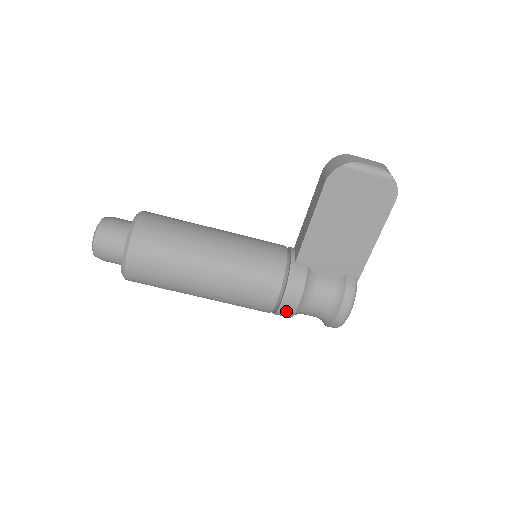
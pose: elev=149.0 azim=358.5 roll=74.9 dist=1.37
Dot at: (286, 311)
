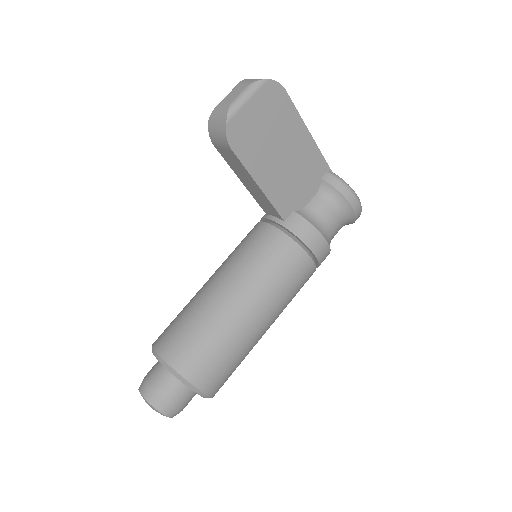
Dot at: (324, 255)
